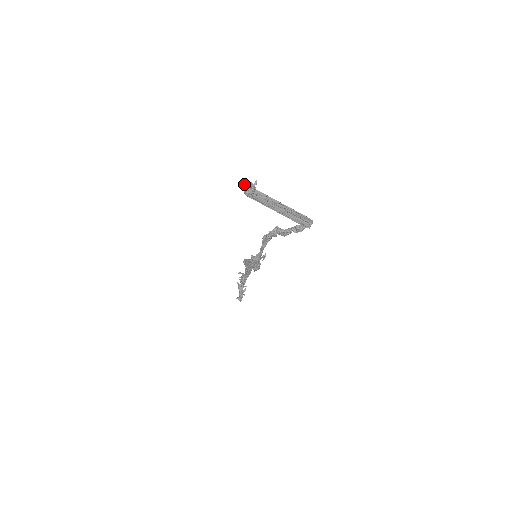
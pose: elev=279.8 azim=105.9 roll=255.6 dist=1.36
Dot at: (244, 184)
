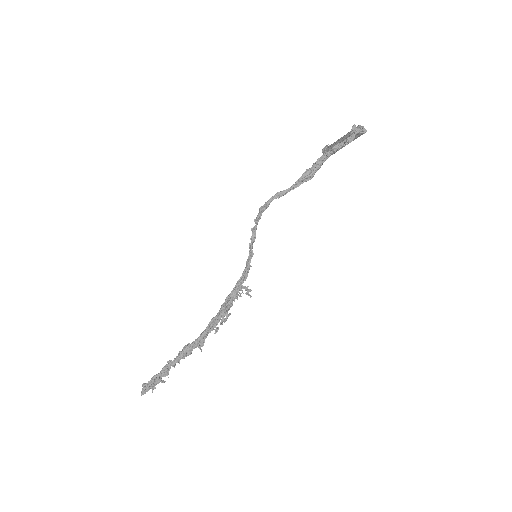
Dot at: occluded
